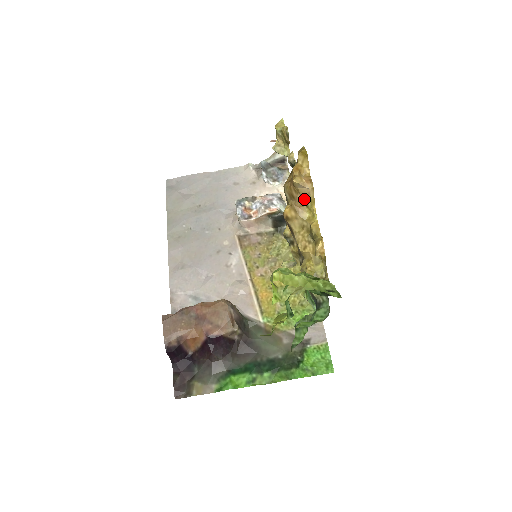
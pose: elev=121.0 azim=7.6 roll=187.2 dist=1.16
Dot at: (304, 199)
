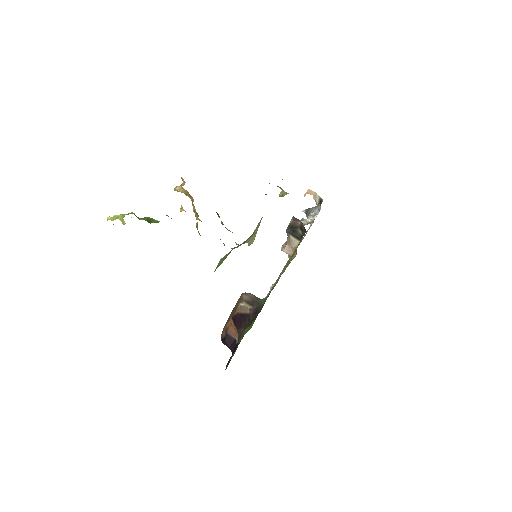
Dot at: (188, 195)
